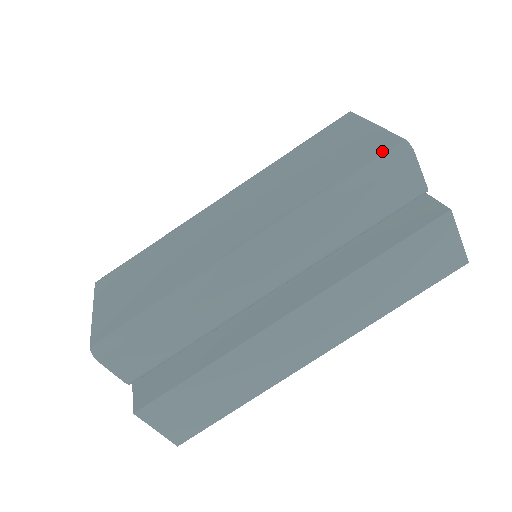
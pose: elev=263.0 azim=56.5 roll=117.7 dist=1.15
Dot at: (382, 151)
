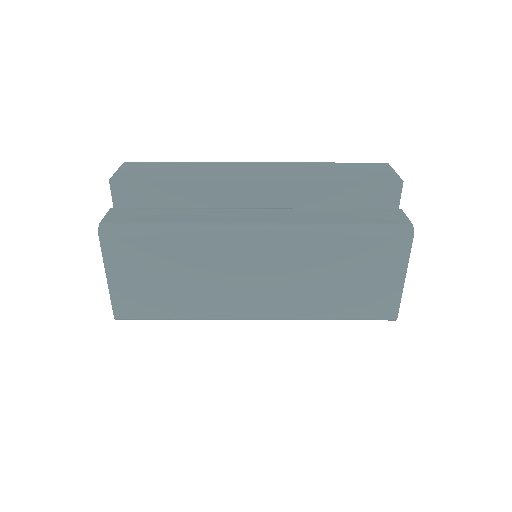
Dot at: (380, 316)
